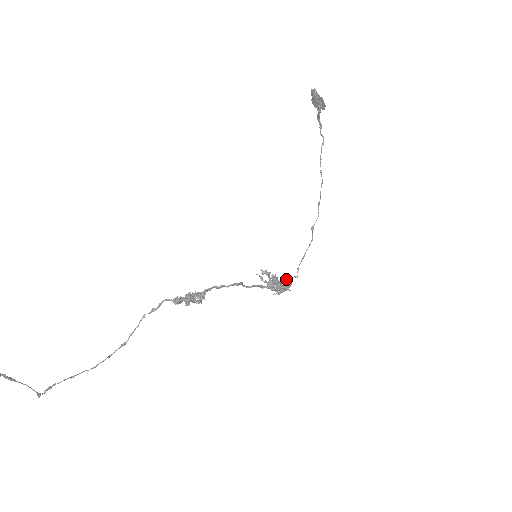
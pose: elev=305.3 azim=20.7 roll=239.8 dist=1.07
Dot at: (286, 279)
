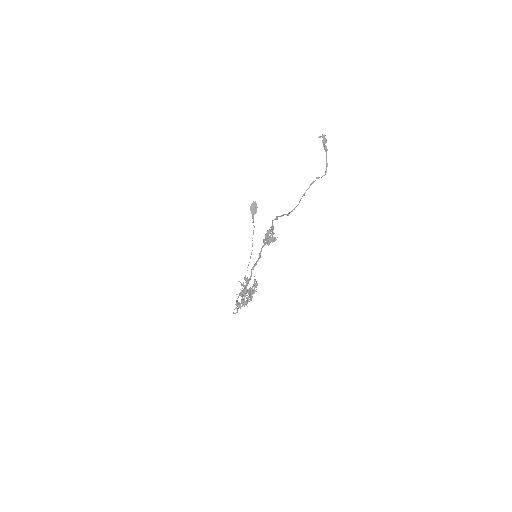
Dot at: occluded
